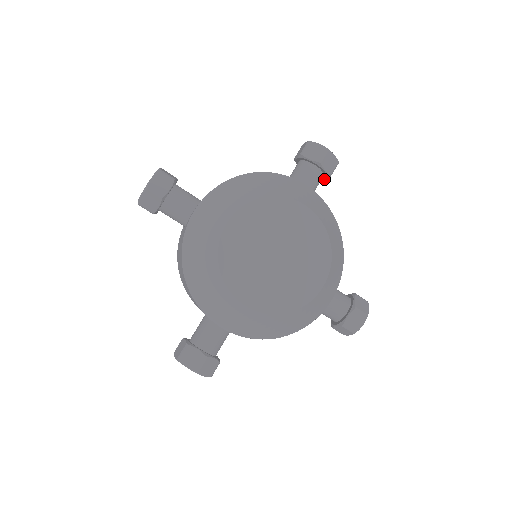
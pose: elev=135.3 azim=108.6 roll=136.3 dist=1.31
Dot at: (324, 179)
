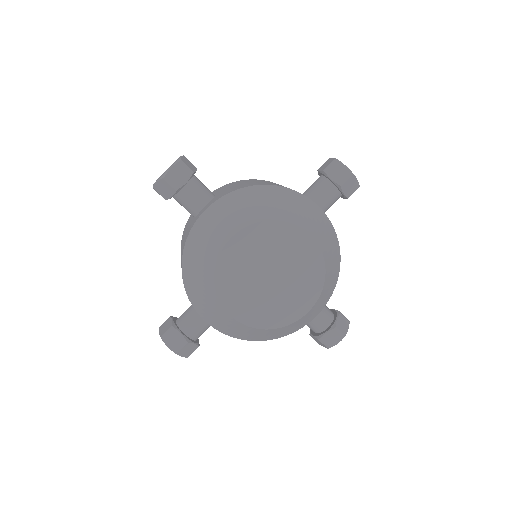
Dot at: (341, 197)
